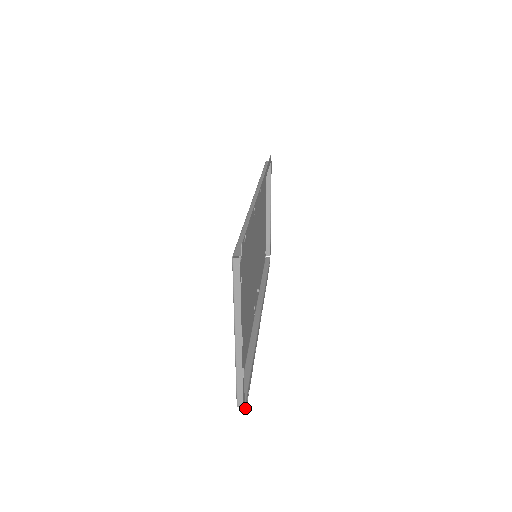
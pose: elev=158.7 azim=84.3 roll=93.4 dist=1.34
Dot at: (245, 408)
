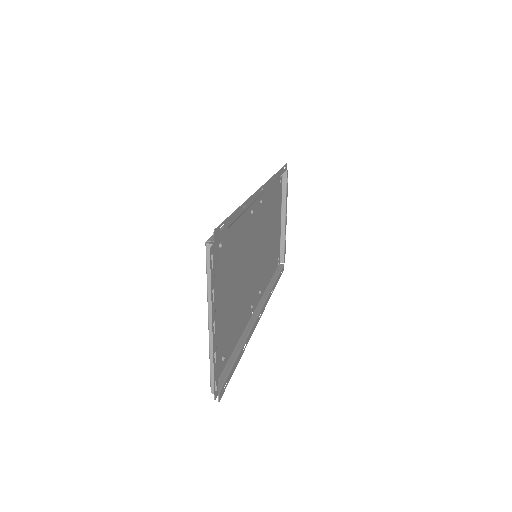
Dot at: (219, 396)
